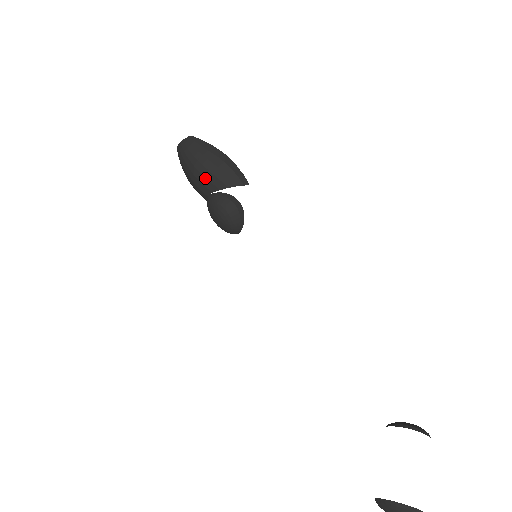
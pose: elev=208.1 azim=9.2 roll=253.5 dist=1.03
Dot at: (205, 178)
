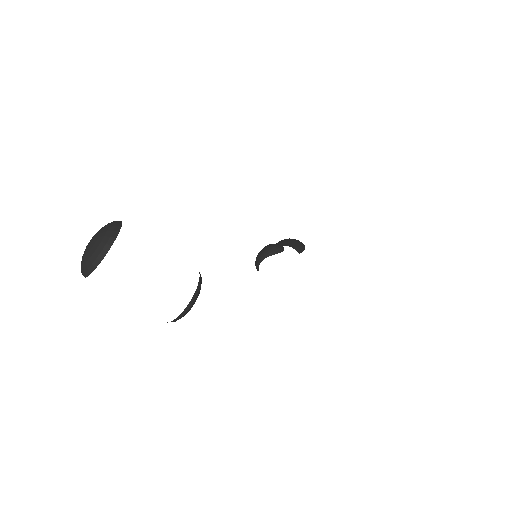
Dot at: (282, 241)
